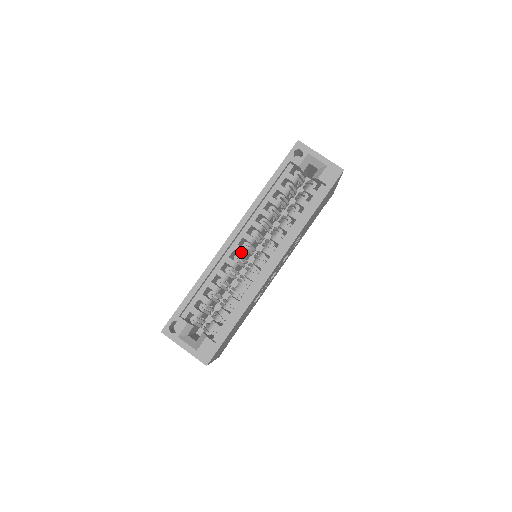
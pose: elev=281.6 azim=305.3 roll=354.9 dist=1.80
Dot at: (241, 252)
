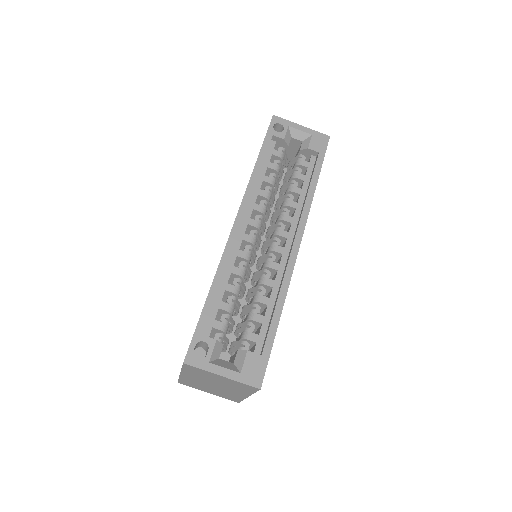
Dot at: (251, 241)
